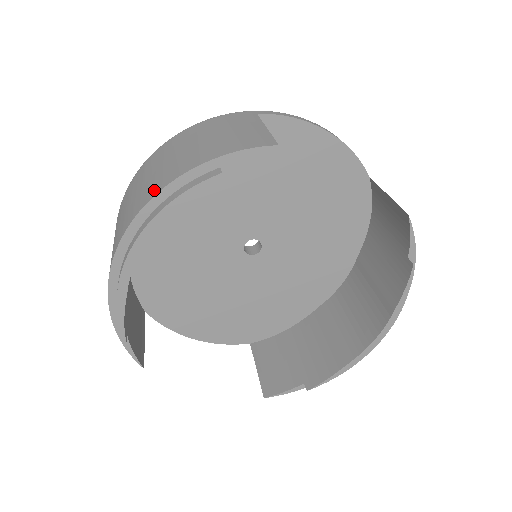
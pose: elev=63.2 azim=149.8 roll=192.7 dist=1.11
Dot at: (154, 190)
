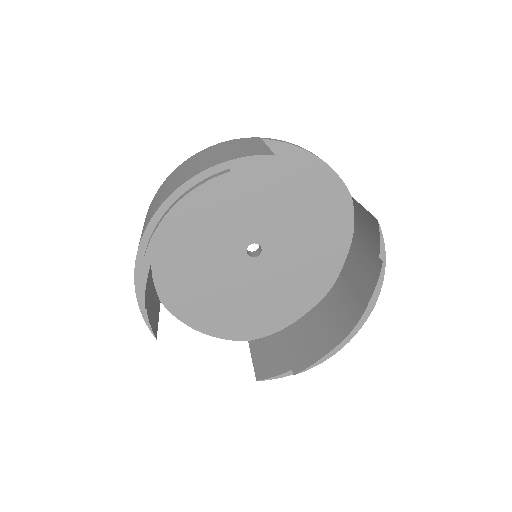
Dot at: (178, 184)
